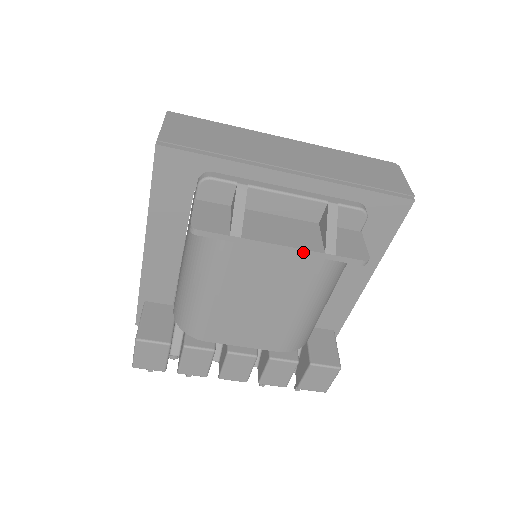
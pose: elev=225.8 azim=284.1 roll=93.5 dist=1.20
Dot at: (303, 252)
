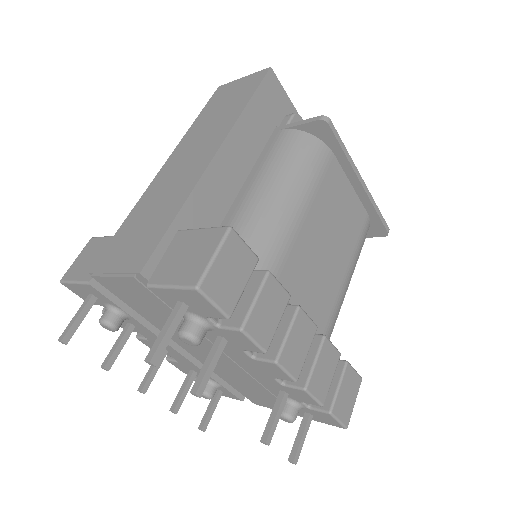
Dot at: (369, 195)
